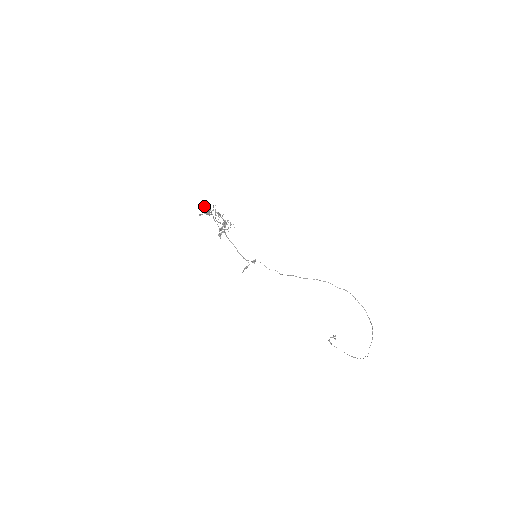
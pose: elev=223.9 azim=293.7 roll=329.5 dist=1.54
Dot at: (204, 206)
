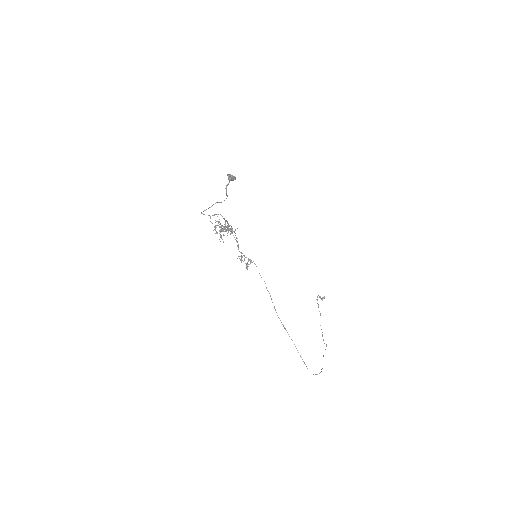
Dot at: (229, 174)
